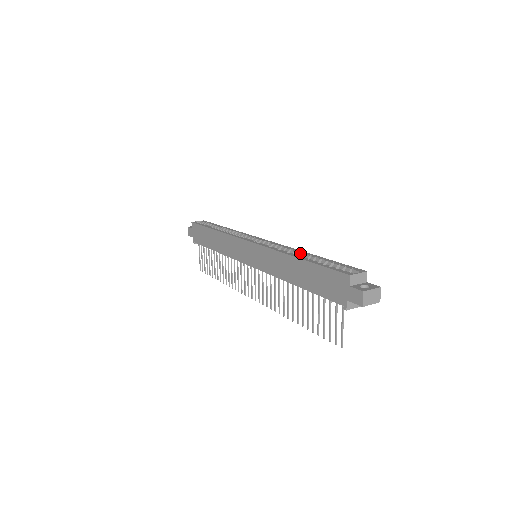
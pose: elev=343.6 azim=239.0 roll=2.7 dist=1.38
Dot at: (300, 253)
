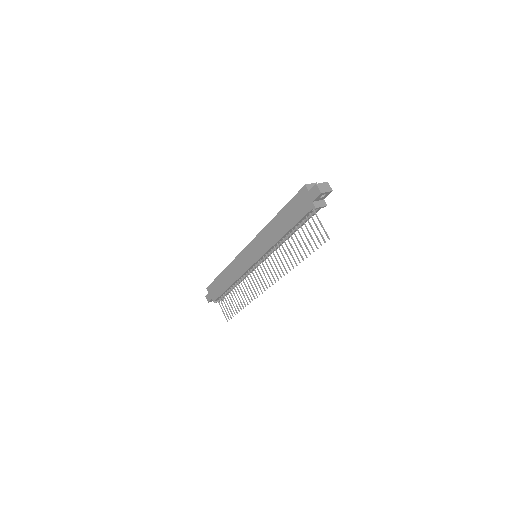
Dot at: occluded
